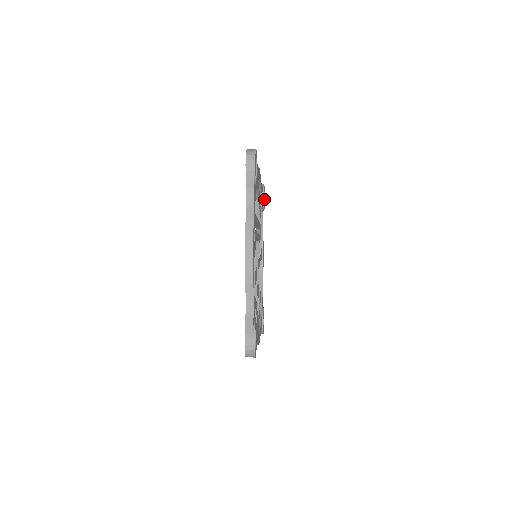
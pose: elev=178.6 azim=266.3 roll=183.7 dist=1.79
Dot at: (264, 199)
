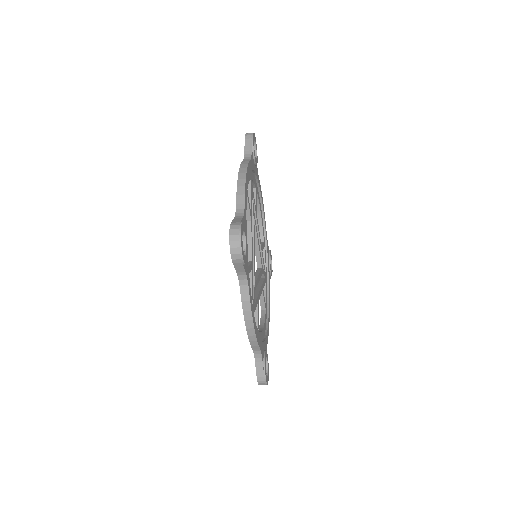
Dot at: (271, 269)
